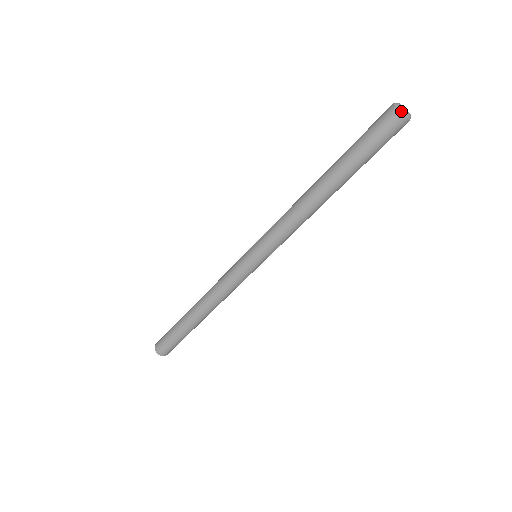
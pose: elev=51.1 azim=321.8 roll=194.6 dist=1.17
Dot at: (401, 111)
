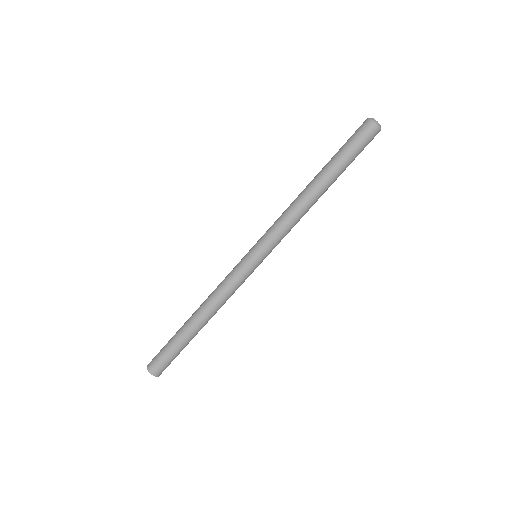
Dot at: (371, 119)
